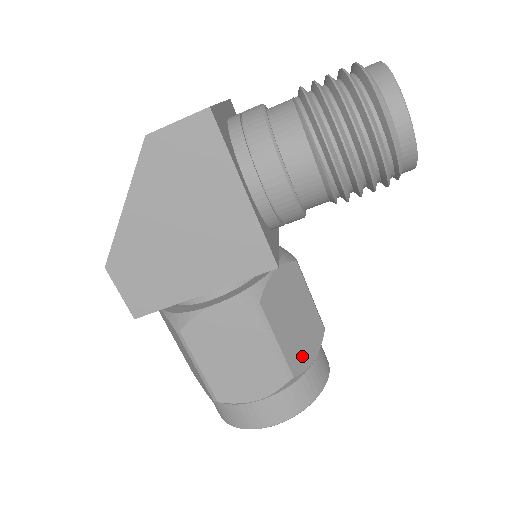
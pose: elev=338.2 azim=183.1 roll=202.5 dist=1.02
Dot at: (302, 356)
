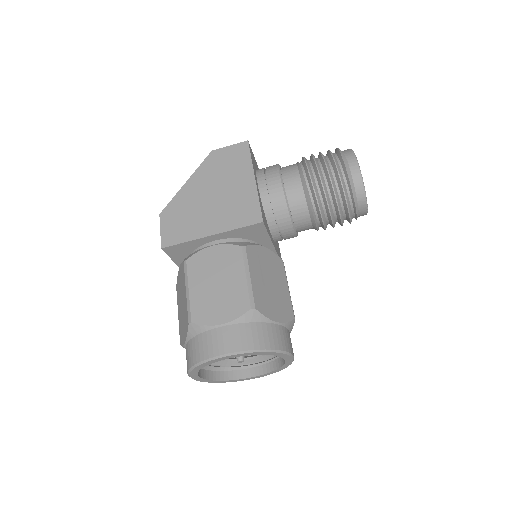
Dot at: (268, 307)
